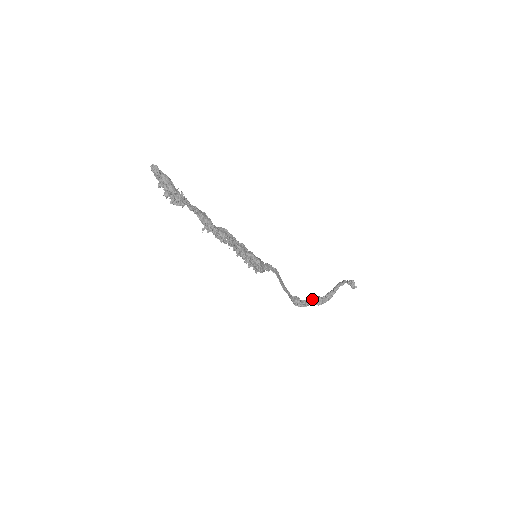
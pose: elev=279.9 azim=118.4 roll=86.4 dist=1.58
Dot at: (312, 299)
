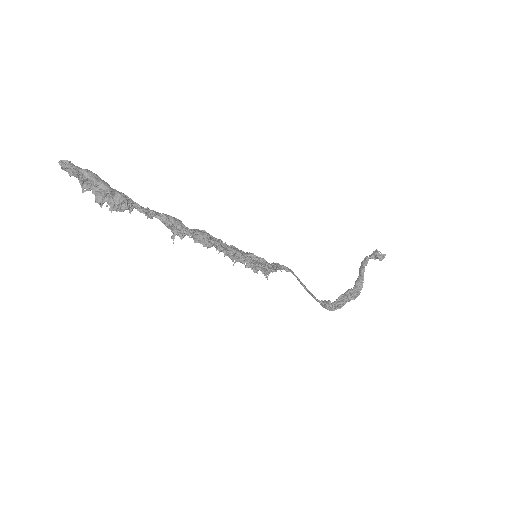
Dot at: (343, 296)
